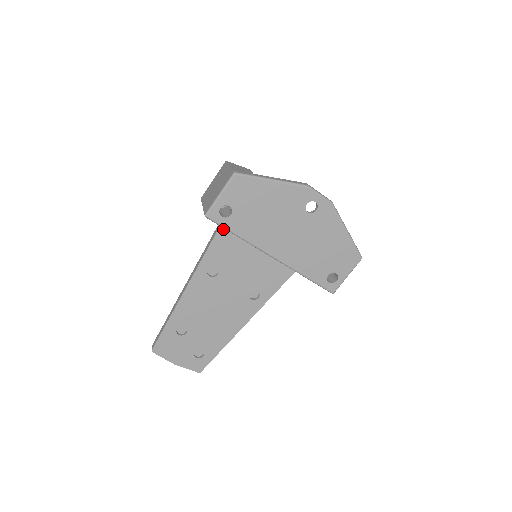
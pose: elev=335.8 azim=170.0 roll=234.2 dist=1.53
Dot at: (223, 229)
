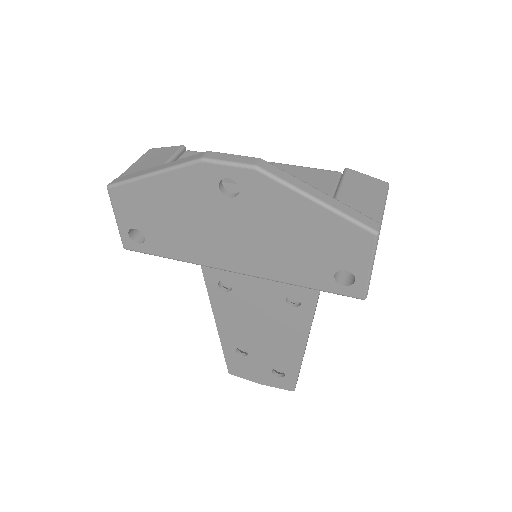
Dot at: occluded
